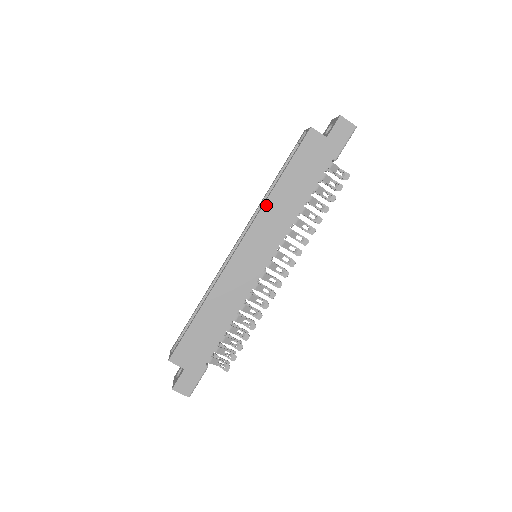
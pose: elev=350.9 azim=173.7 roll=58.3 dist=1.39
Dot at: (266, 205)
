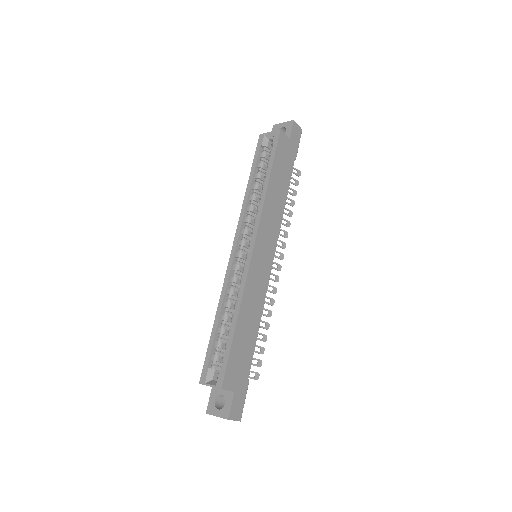
Dot at: (265, 203)
